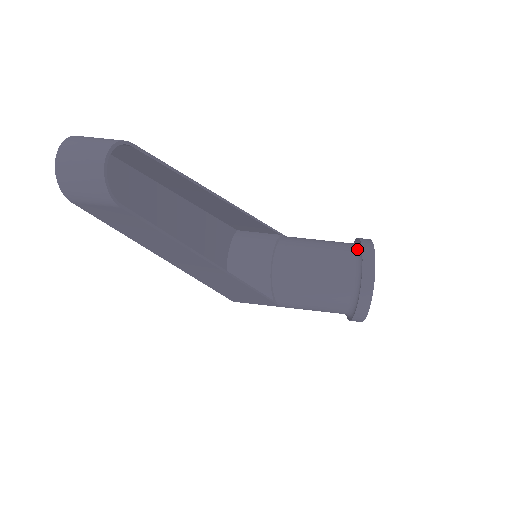
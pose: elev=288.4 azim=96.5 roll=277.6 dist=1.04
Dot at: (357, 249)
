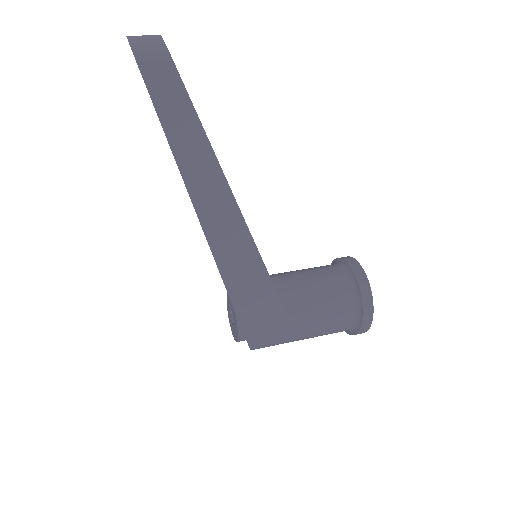
Dot at: (333, 263)
